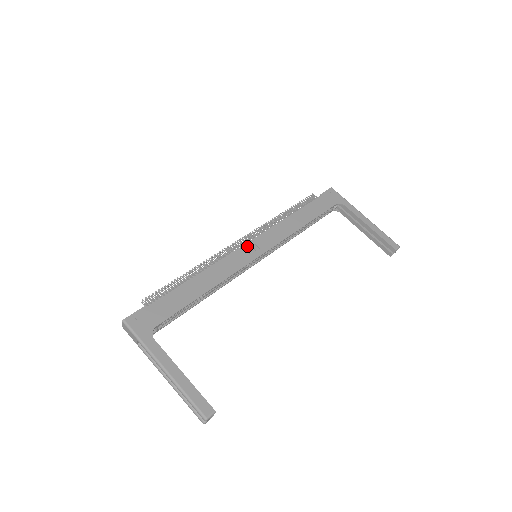
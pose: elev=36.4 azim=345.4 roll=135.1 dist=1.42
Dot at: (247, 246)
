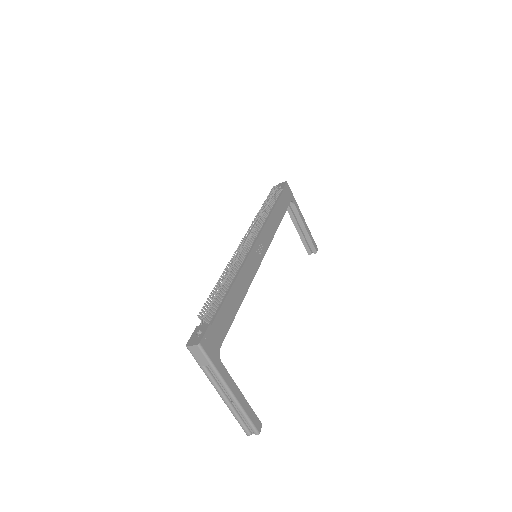
Dot at: (256, 247)
